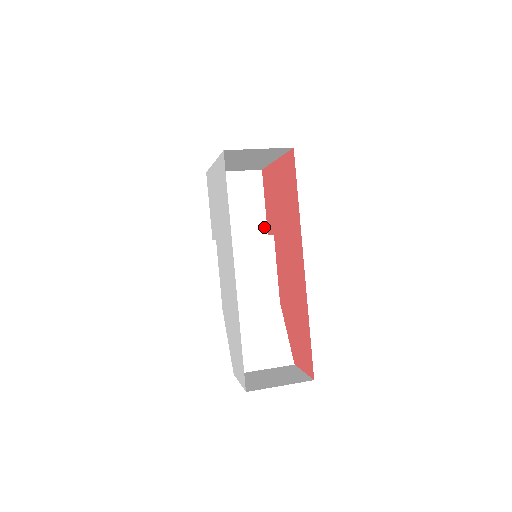
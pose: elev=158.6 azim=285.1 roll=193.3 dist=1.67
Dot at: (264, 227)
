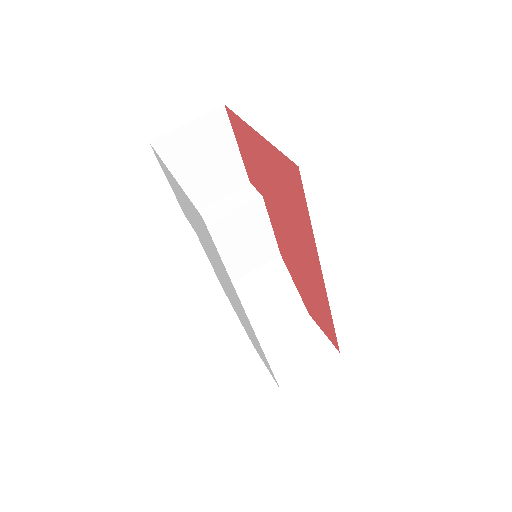
Dot at: (243, 175)
